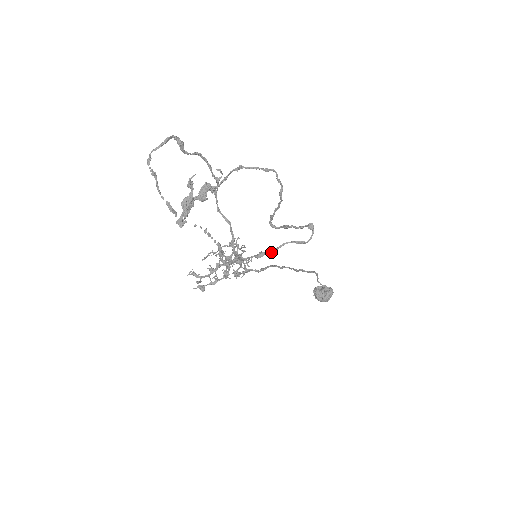
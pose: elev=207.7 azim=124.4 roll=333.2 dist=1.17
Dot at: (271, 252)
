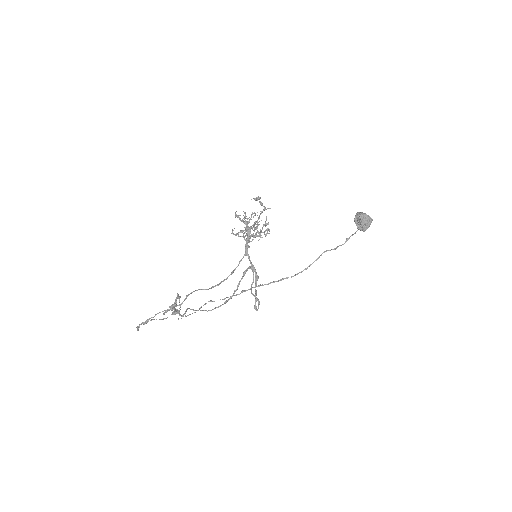
Dot at: (253, 277)
